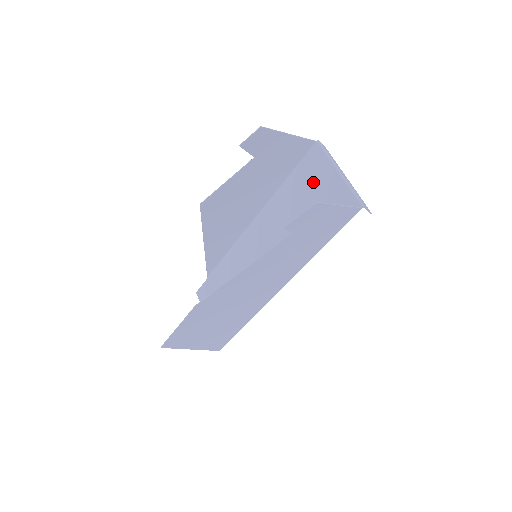
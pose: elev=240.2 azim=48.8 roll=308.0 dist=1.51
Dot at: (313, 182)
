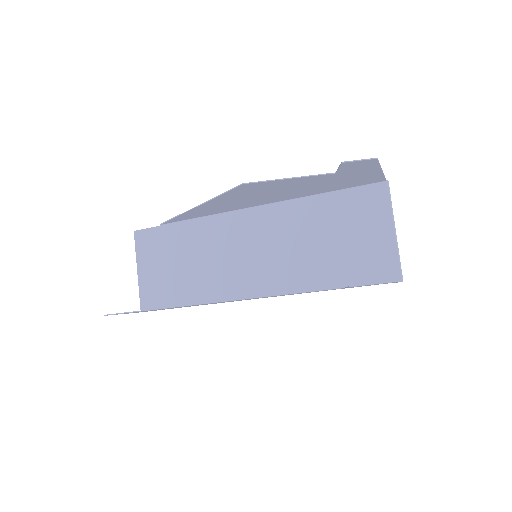
Dot at: (359, 218)
